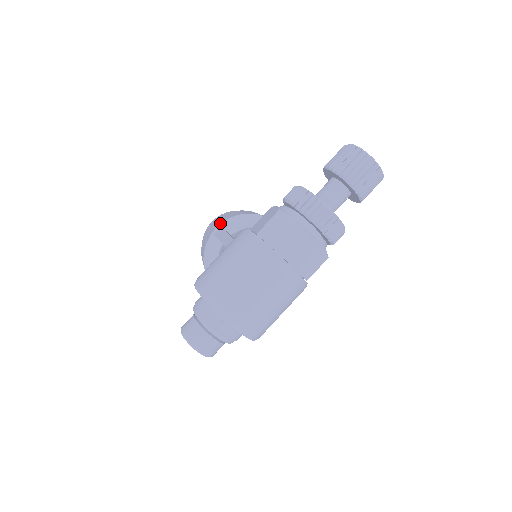
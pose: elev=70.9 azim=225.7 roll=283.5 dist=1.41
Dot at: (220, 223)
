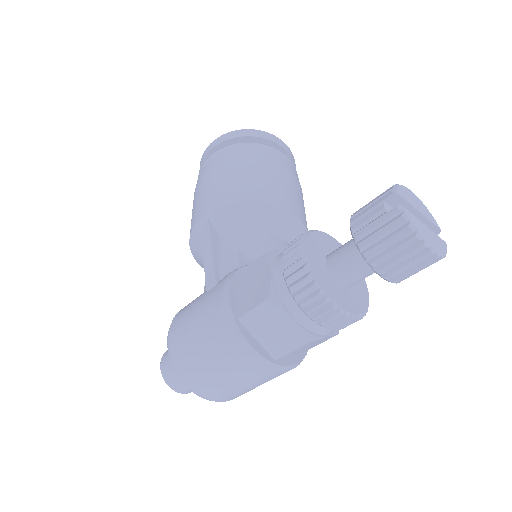
Dot at: (207, 211)
